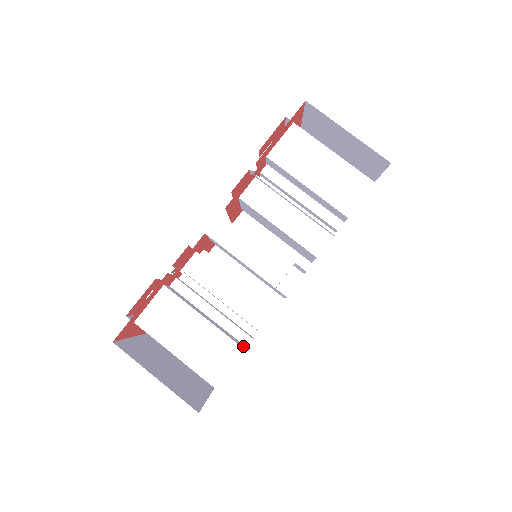
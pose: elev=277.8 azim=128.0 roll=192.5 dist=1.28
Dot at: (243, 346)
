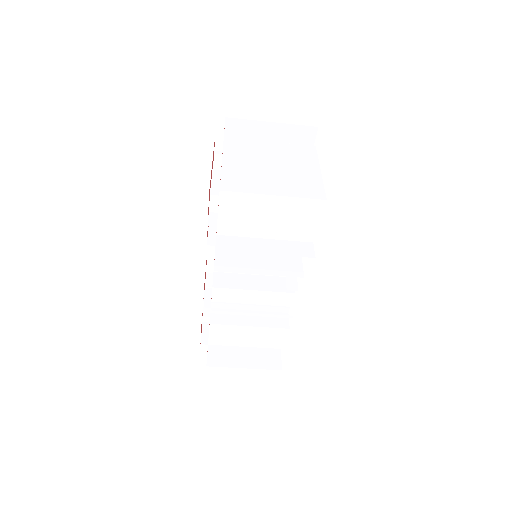
Dot at: (285, 320)
